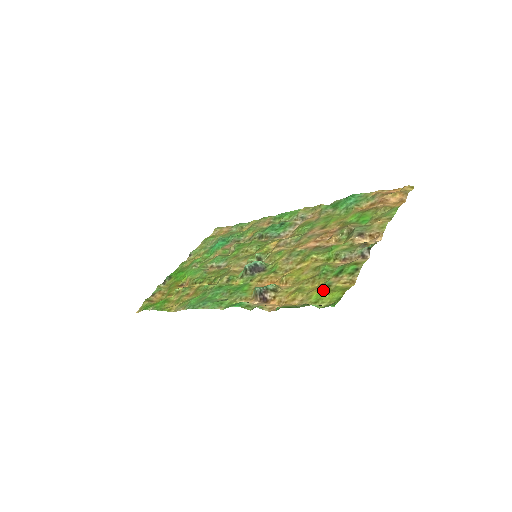
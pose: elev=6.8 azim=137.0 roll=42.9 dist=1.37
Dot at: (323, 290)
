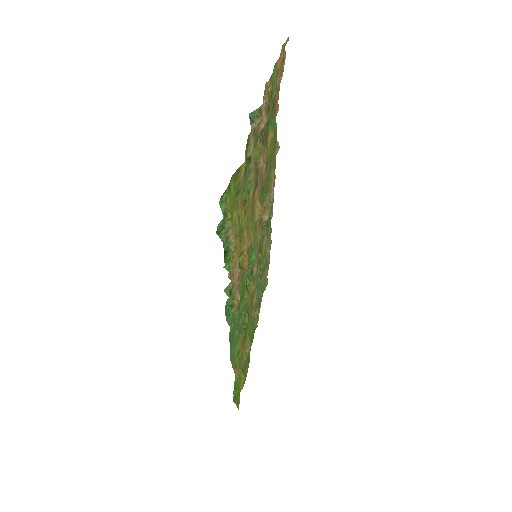
Dot at: (234, 202)
